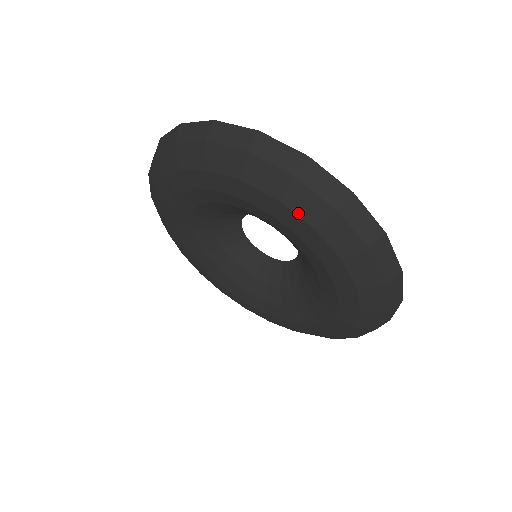
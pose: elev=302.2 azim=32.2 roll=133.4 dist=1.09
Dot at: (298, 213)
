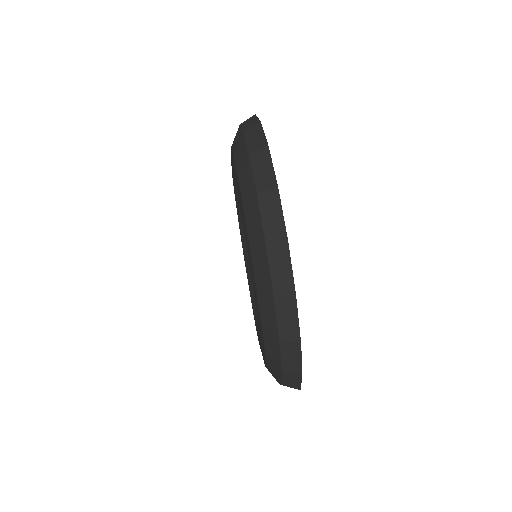
Dot at: (255, 269)
